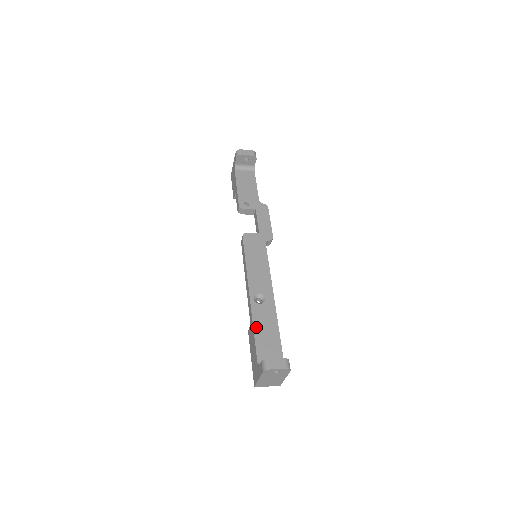
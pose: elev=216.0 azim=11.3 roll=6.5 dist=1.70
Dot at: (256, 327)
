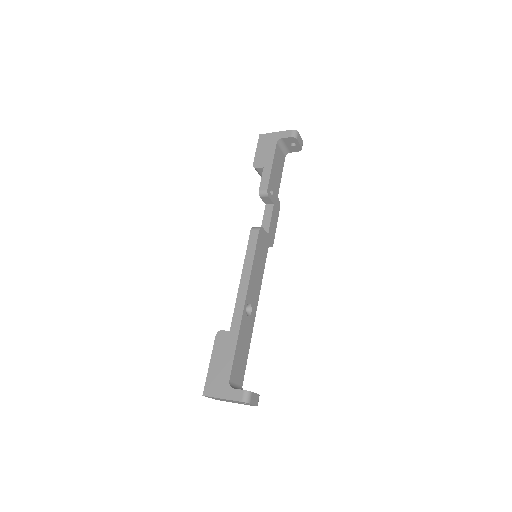
Dot at: (239, 341)
